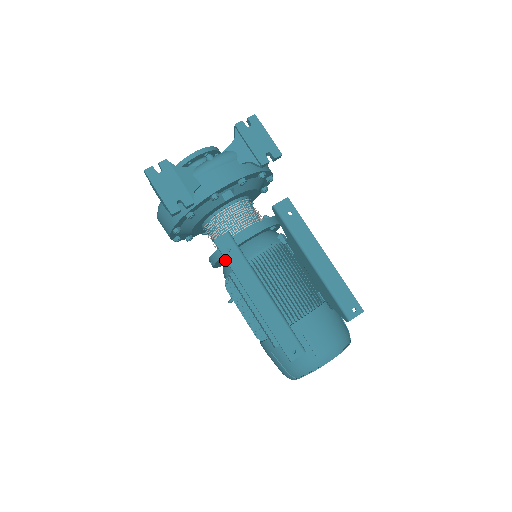
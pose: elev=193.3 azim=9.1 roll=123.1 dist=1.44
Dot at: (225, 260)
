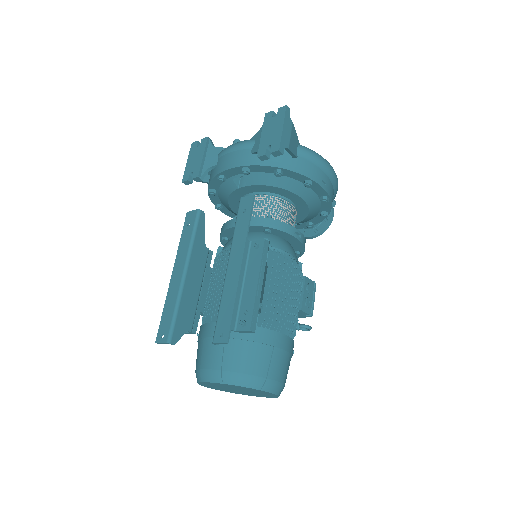
Dot at: occluded
